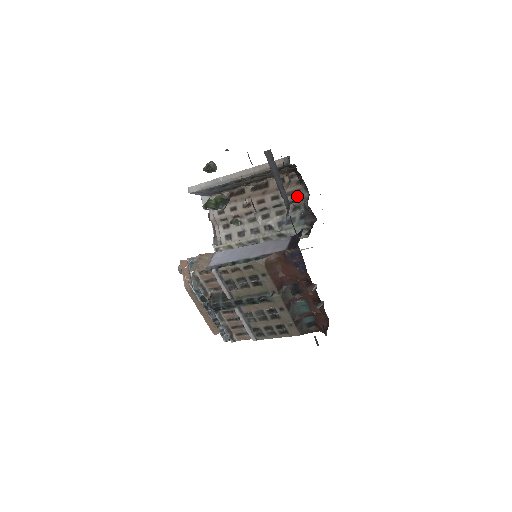
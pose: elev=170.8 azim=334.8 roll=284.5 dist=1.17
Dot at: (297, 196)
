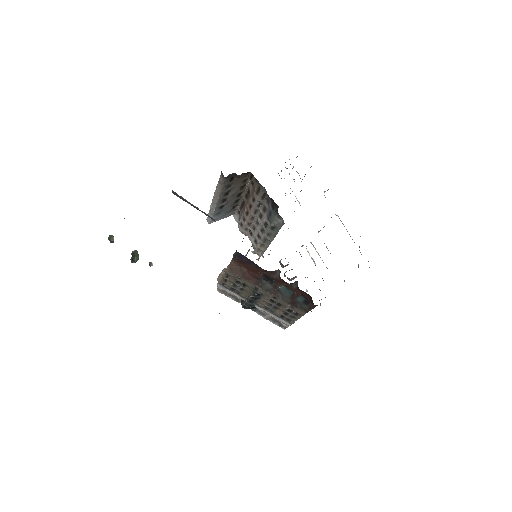
Dot at: (261, 192)
